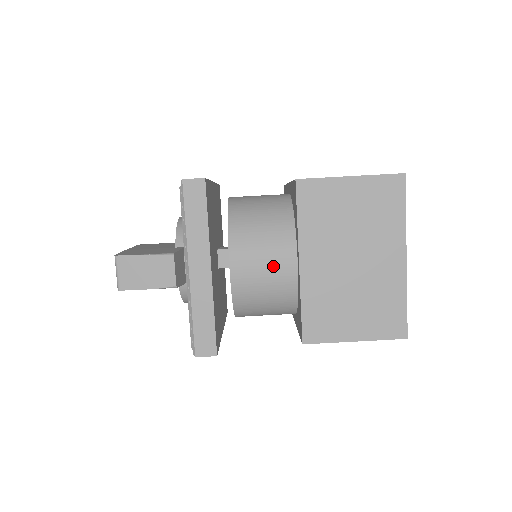
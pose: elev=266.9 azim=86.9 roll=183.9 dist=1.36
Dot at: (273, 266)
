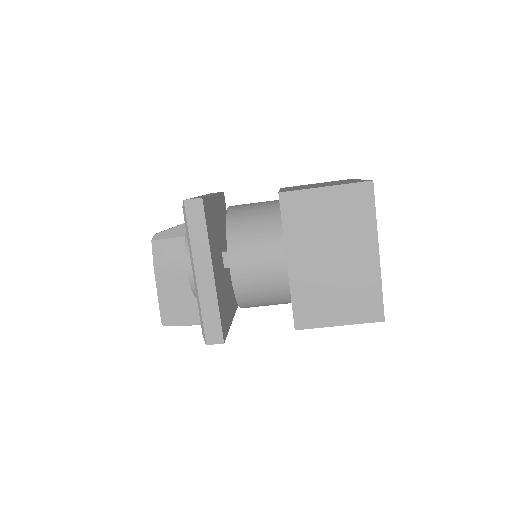
Dot at: occluded
